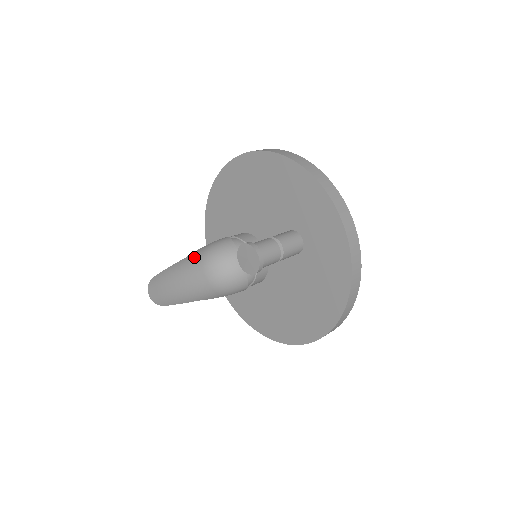
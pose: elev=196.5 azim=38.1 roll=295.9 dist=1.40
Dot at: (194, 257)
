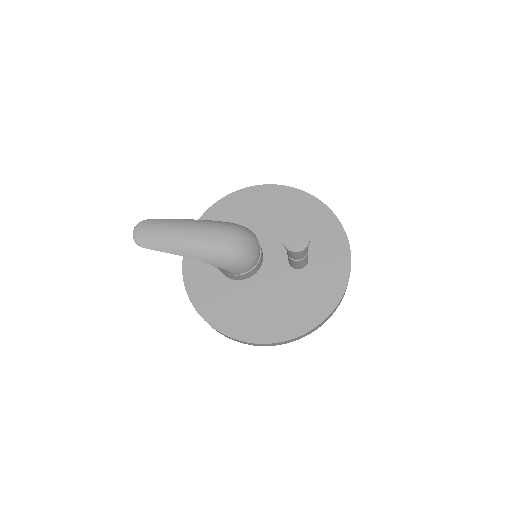
Dot at: (218, 223)
